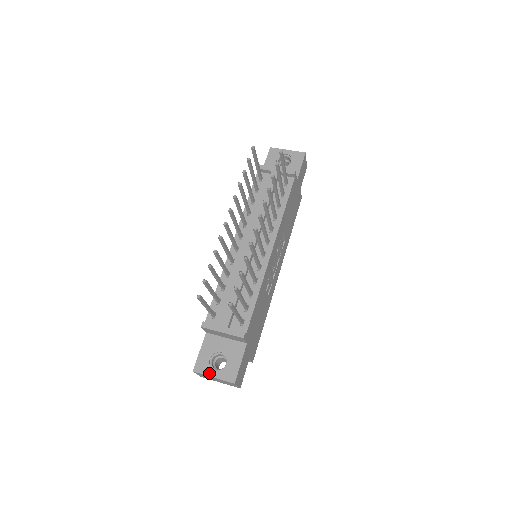
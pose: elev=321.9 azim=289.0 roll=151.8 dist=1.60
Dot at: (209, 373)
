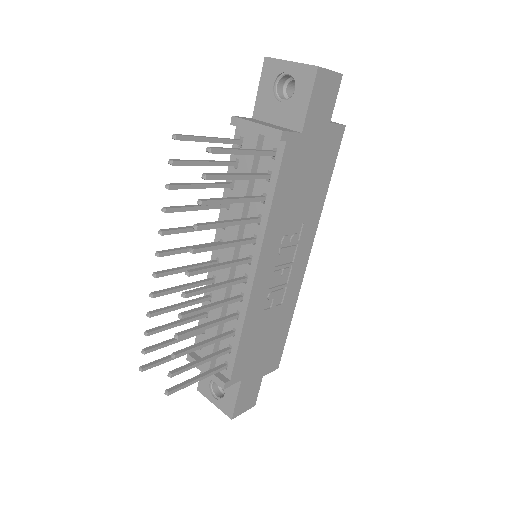
Dot at: (210, 398)
